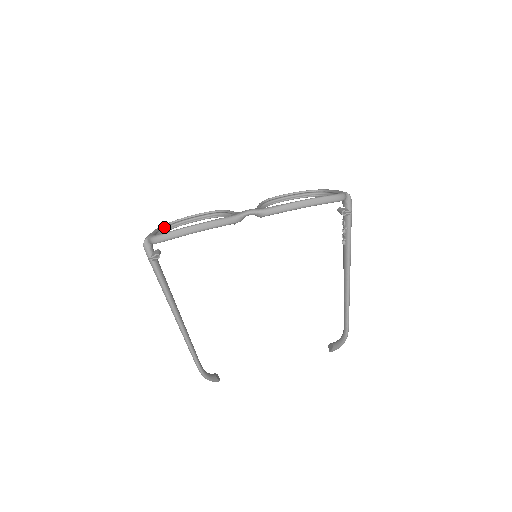
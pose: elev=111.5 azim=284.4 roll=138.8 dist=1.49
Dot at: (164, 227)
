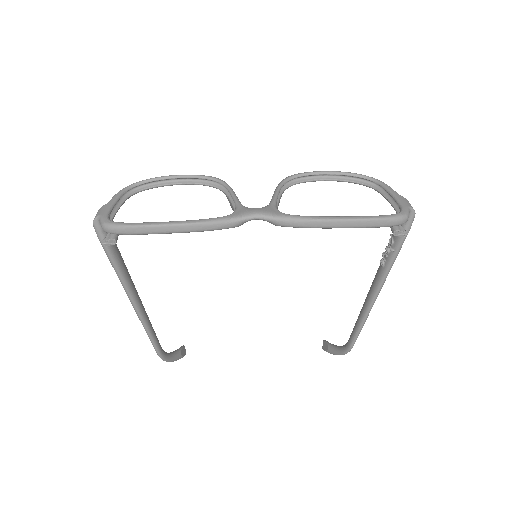
Dot at: (132, 187)
